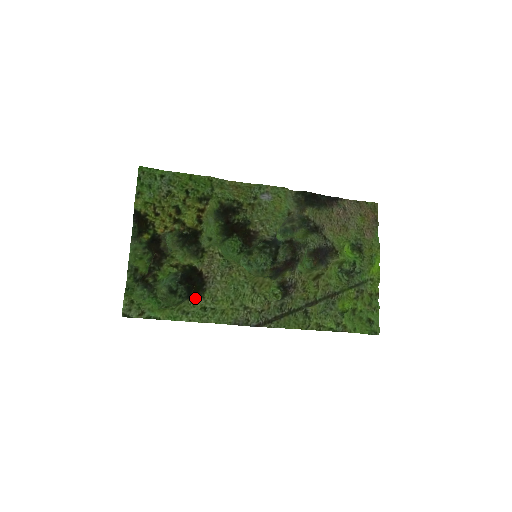
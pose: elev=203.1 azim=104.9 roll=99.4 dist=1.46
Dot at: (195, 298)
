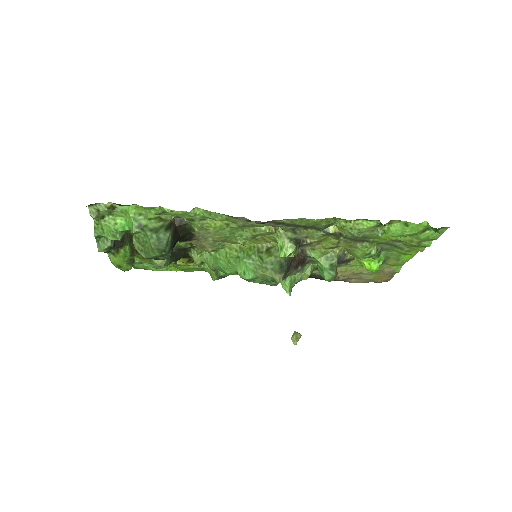
Dot at: (180, 218)
